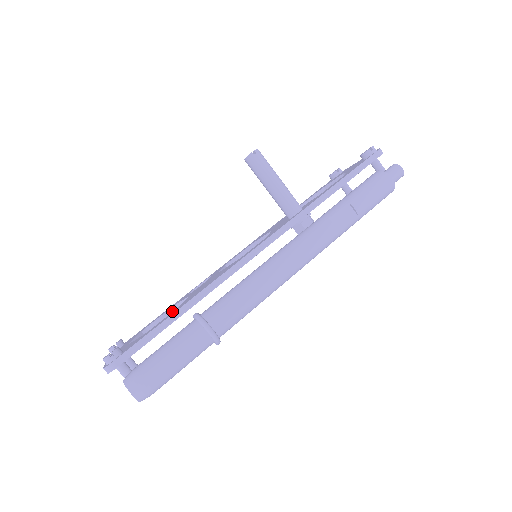
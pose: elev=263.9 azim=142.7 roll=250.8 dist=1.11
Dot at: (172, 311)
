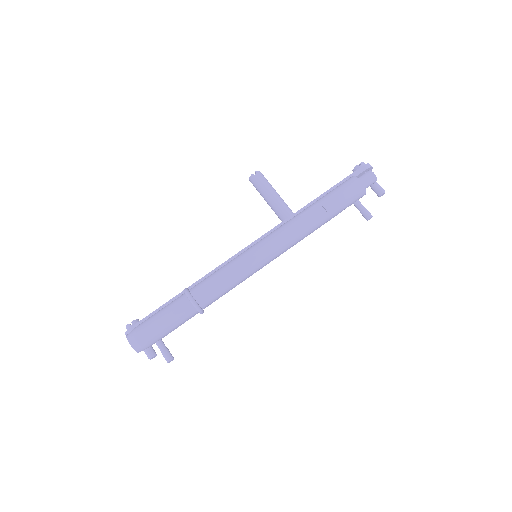
Dot at: occluded
